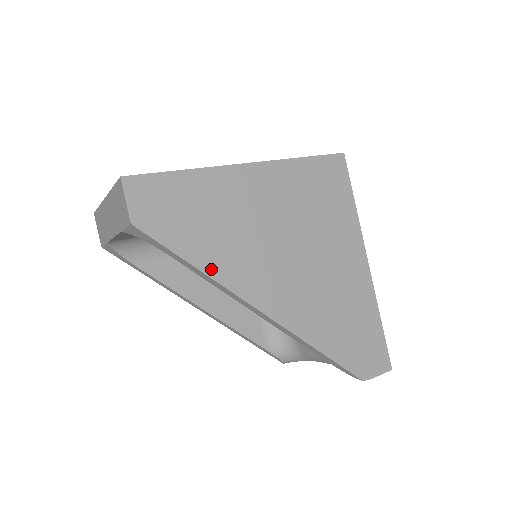
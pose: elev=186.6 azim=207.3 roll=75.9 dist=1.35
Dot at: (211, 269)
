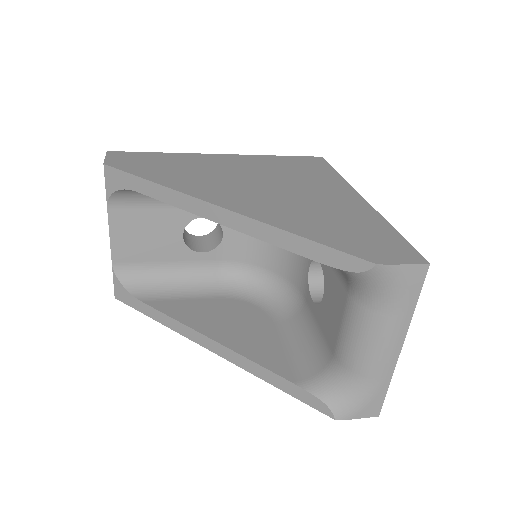
Dot at: (168, 184)
